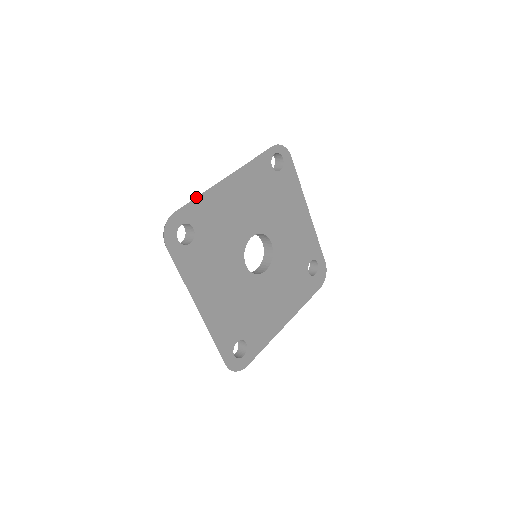
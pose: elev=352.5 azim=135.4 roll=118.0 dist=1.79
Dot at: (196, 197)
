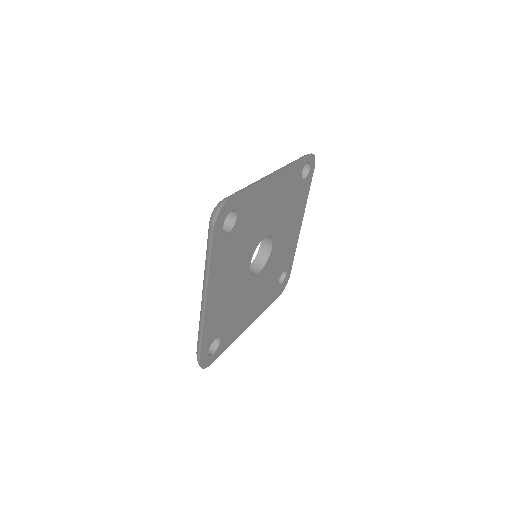
Dot at: (251, 185)
